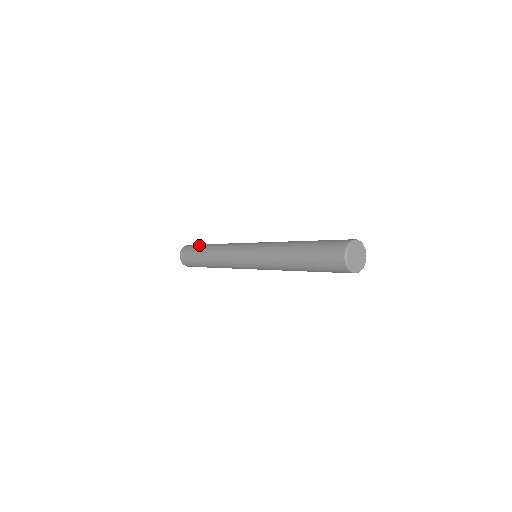
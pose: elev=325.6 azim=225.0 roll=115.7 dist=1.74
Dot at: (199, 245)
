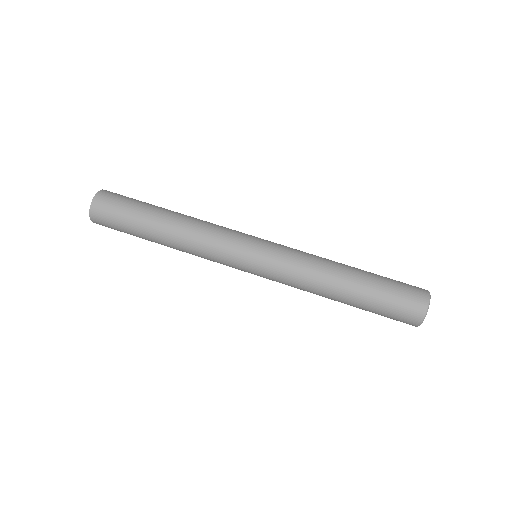
Dot at: (131, 213)
